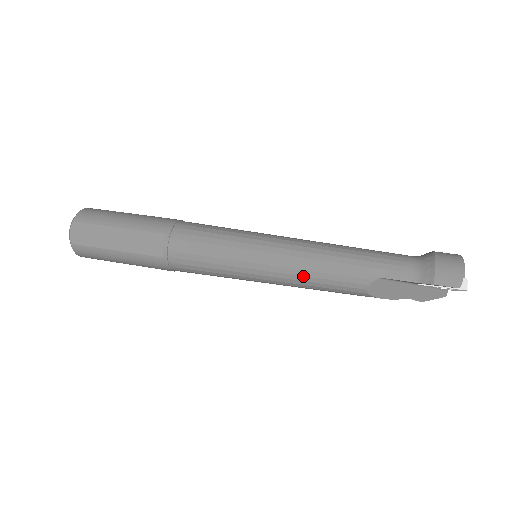
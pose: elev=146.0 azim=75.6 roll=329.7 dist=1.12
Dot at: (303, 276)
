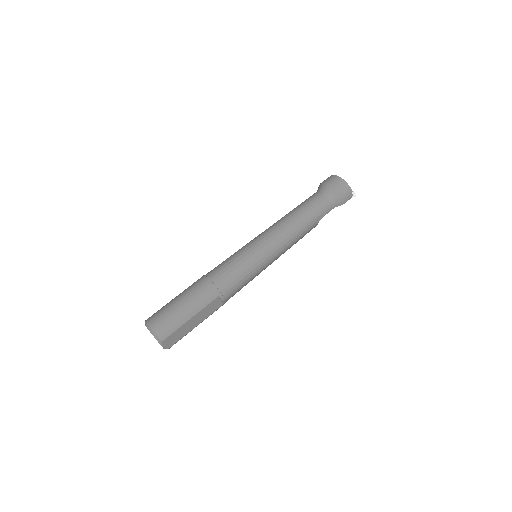
Dot at: occluded
